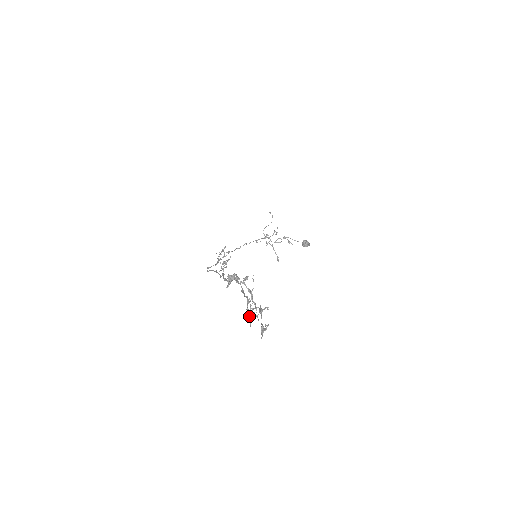
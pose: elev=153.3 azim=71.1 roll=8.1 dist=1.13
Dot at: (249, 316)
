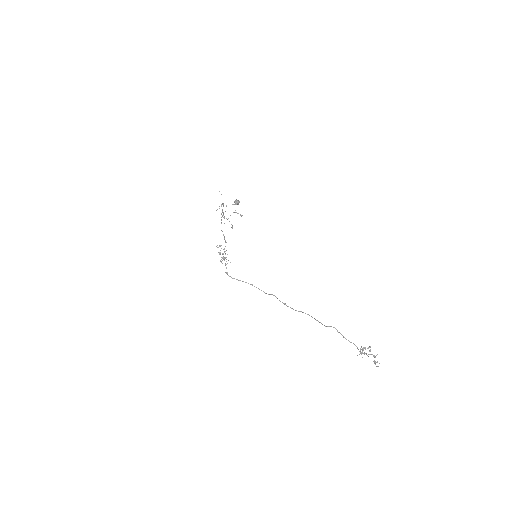
Dot at: occluded
